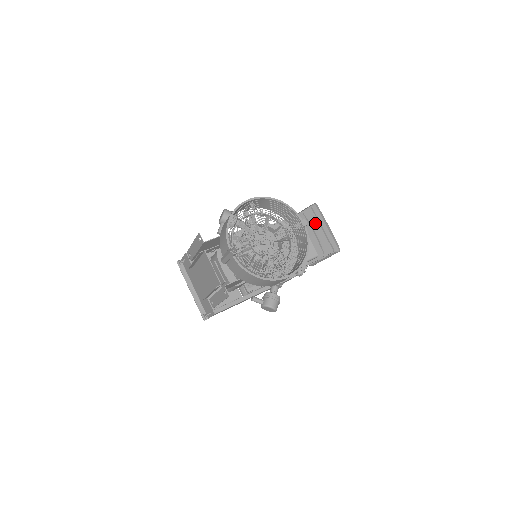
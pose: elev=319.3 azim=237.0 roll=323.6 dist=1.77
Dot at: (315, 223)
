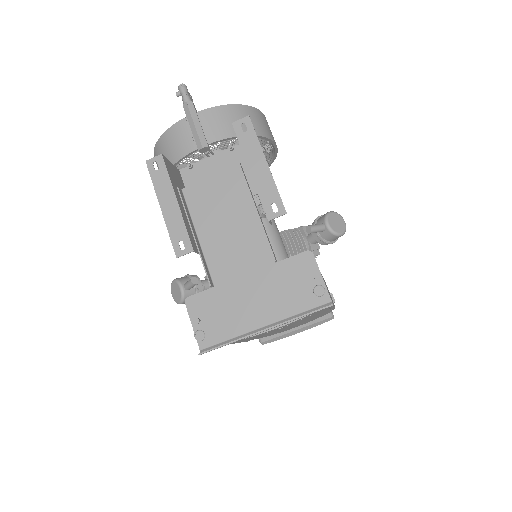
Dot at: occluded
